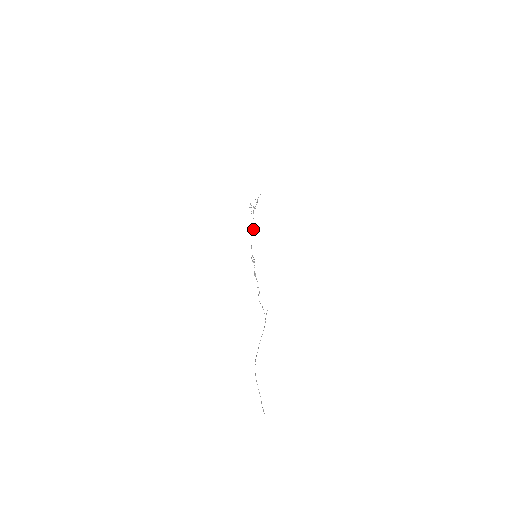
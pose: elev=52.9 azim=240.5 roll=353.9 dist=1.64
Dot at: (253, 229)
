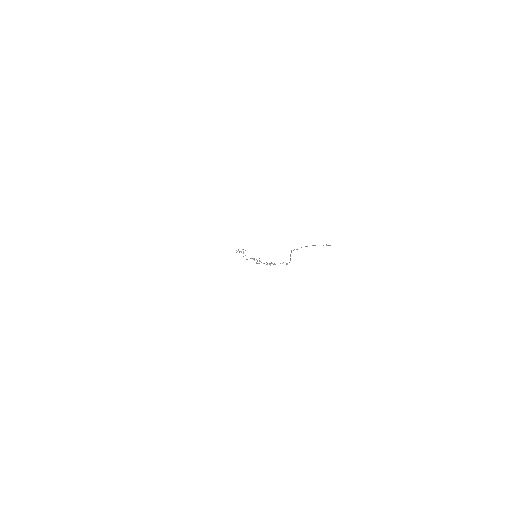
Dot at: occluded
